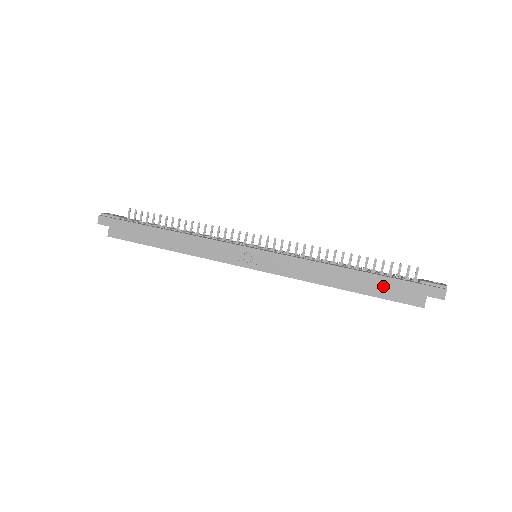
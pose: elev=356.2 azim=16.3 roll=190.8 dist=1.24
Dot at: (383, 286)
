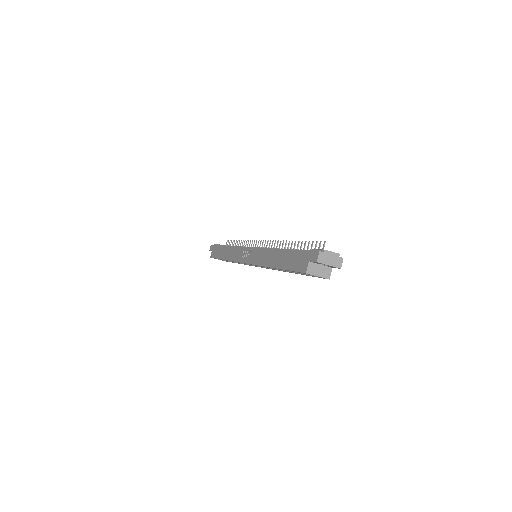
Dot at: (290, 259)
